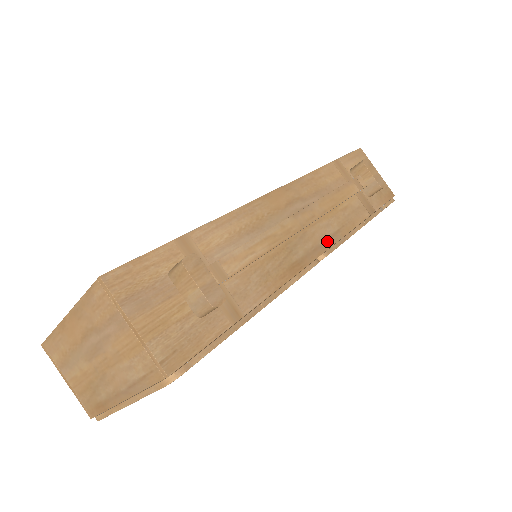
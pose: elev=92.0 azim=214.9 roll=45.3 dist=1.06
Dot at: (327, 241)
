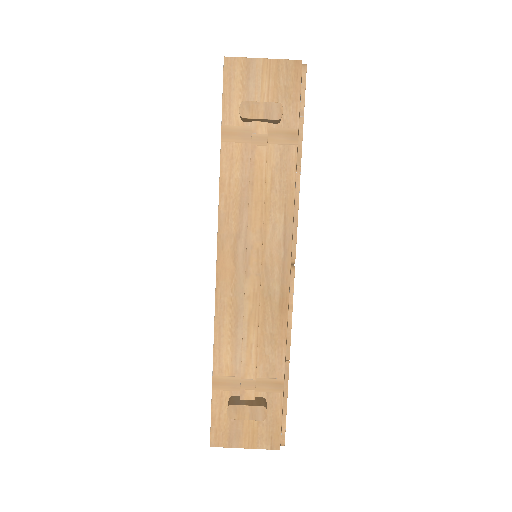
Dot at: (285, 245)
